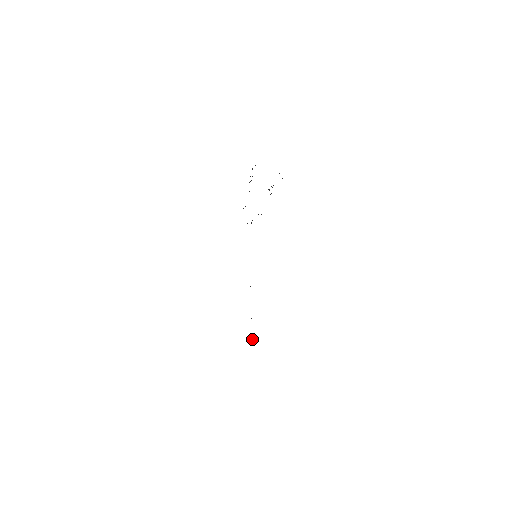
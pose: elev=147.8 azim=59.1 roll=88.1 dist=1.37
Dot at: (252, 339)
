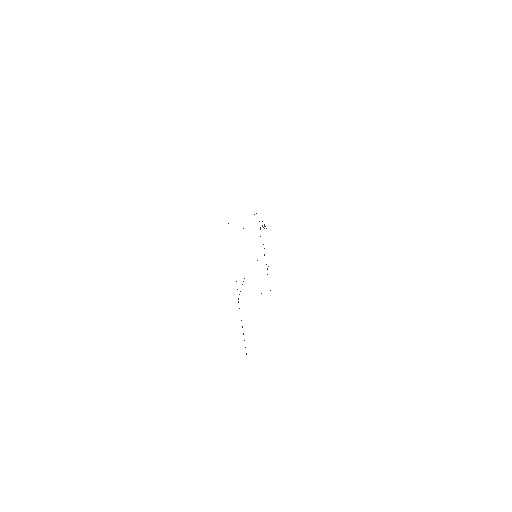
Dot at: occluded
